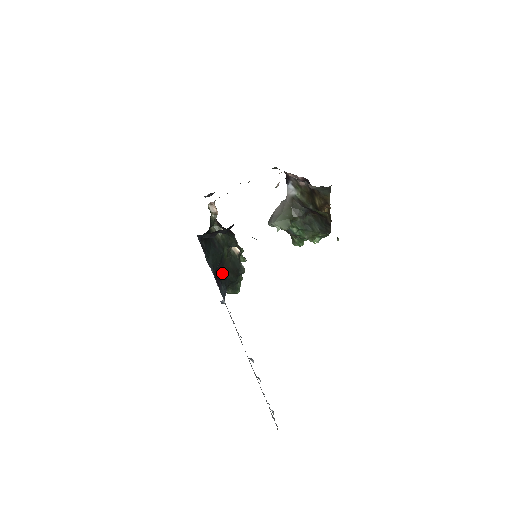
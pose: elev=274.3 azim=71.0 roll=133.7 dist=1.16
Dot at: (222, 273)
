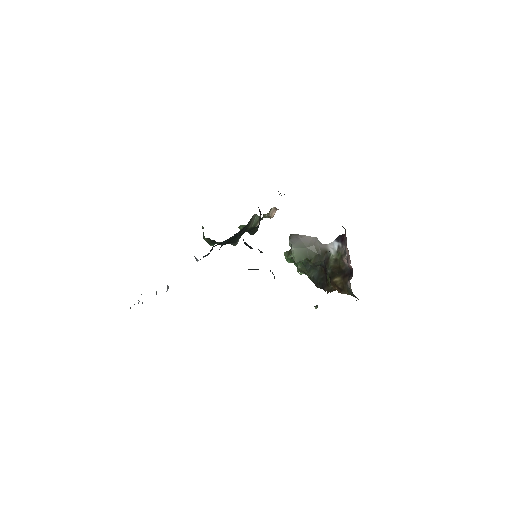
Dot at: occluded
